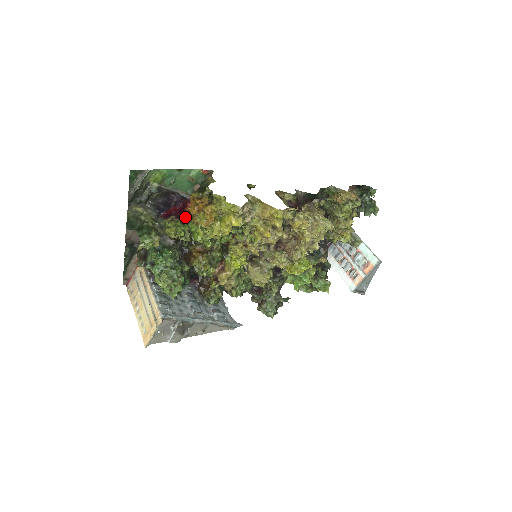
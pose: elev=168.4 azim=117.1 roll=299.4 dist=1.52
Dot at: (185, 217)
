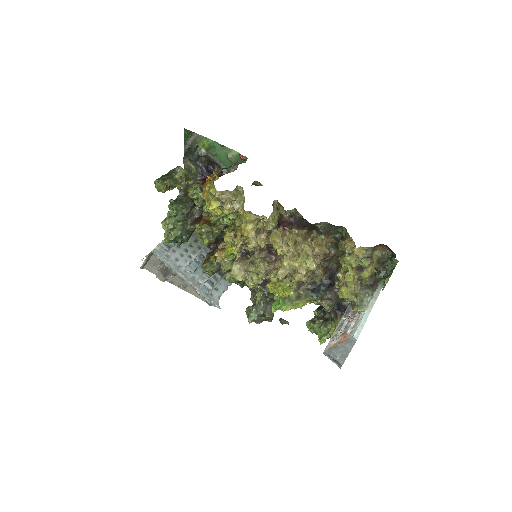
Dot at: occluded
